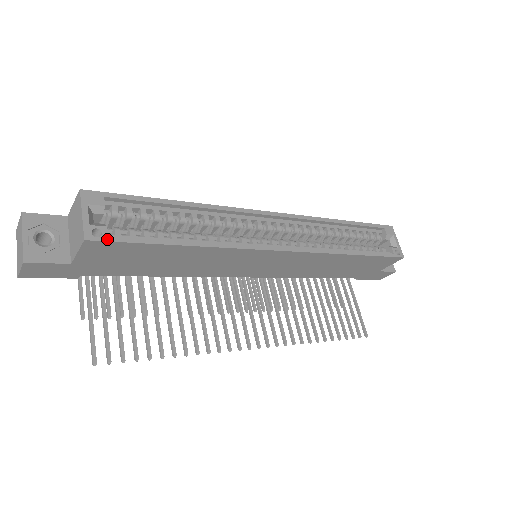
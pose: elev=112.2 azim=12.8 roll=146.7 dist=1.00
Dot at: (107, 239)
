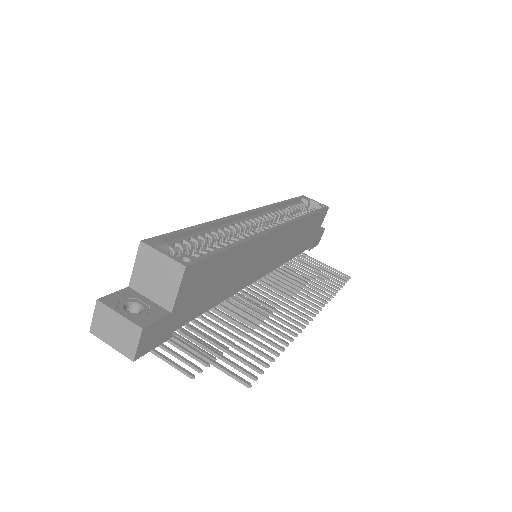
Dot at: (196, 260)
